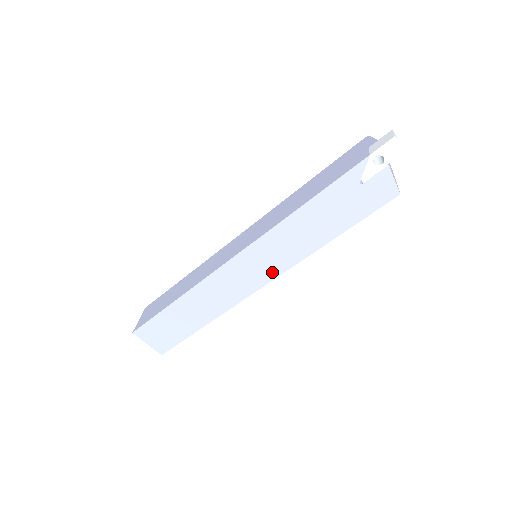
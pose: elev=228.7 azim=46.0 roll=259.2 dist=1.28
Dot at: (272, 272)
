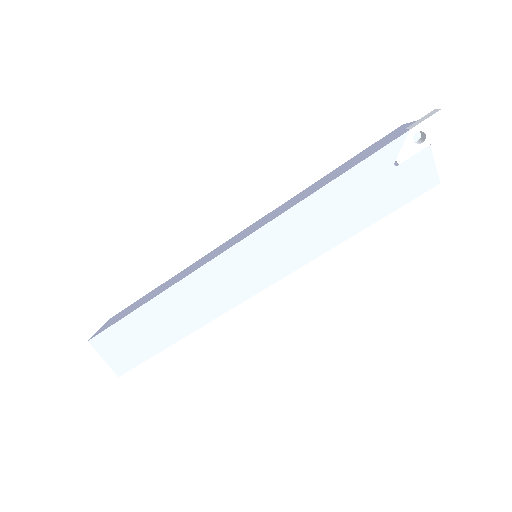
Dot at: (274, 272)
